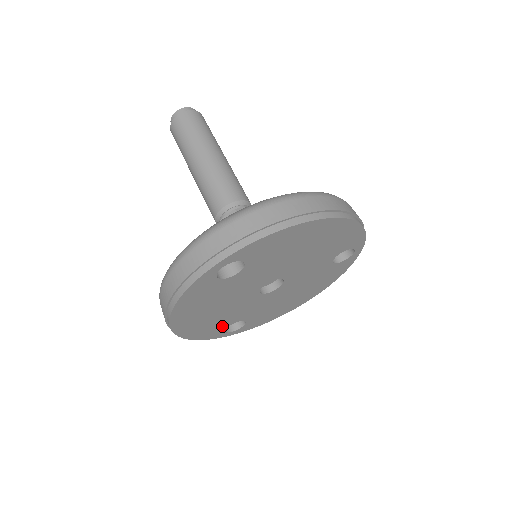
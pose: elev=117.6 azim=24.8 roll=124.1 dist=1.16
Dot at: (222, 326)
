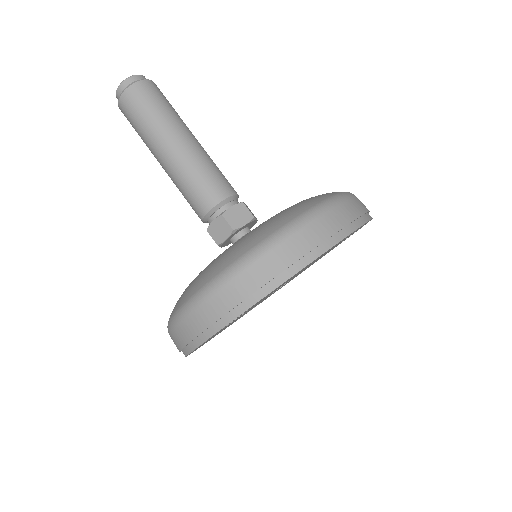
Dot at: occluded
